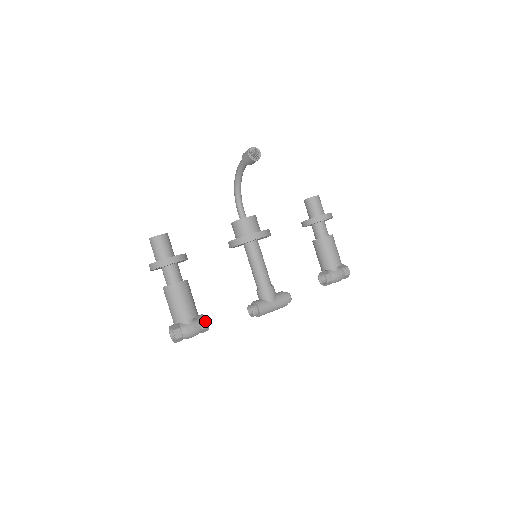
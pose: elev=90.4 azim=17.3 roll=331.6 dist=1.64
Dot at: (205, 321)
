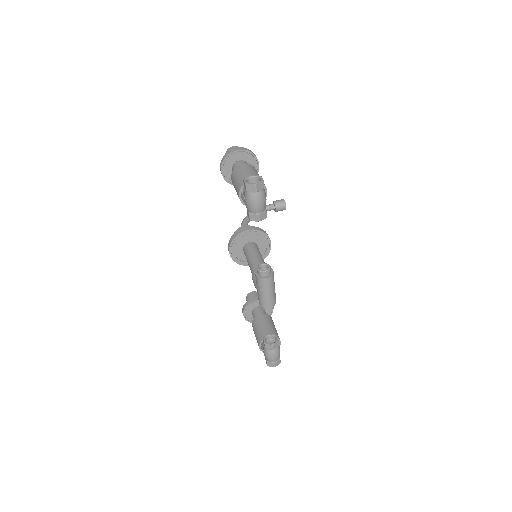
Dot at: occluded
